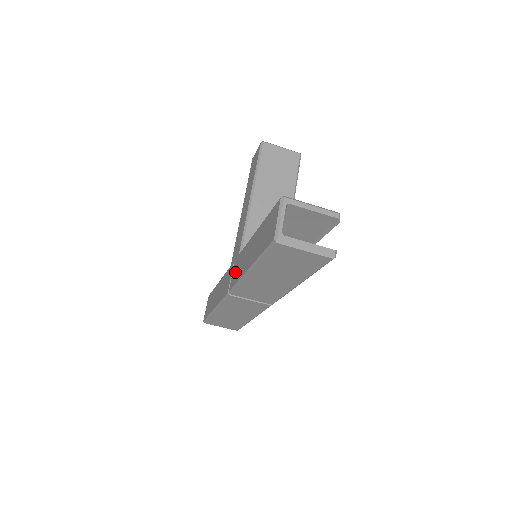
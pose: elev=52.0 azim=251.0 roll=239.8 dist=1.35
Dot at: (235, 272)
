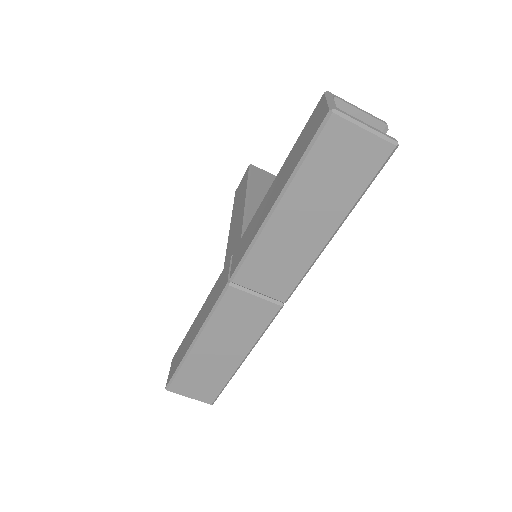
Dot at: (240, 251)
